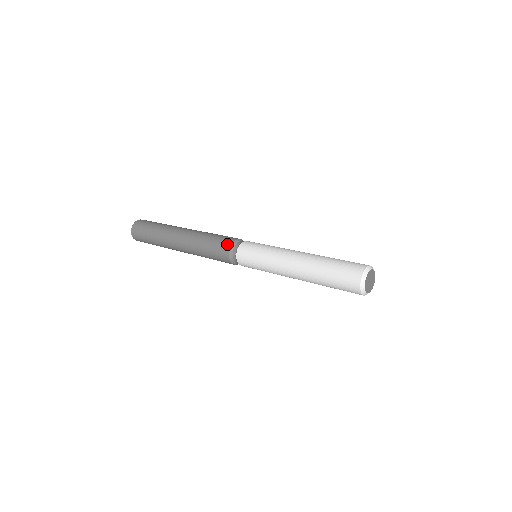
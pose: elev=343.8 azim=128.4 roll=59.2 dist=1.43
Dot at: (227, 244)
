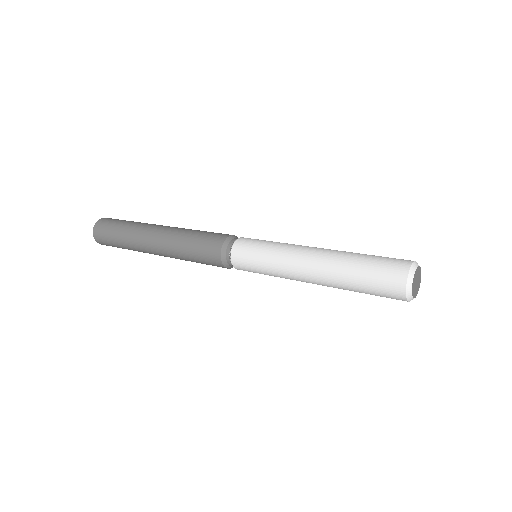
Dot at: (216, 245)
